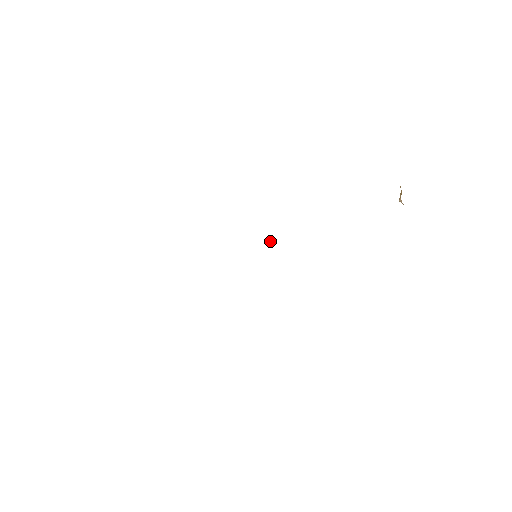
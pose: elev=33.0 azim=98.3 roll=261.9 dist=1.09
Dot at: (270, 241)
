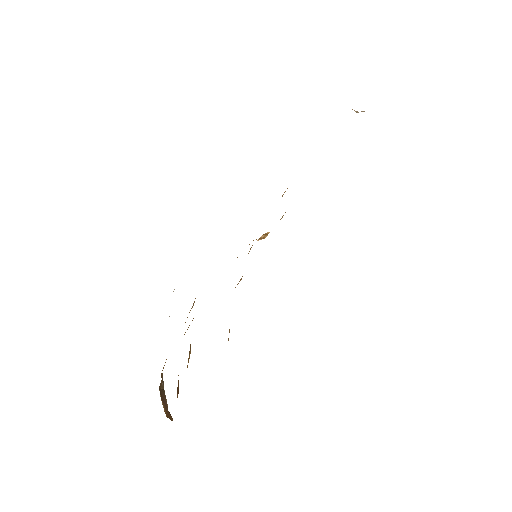
Dot at: (266, 236)
